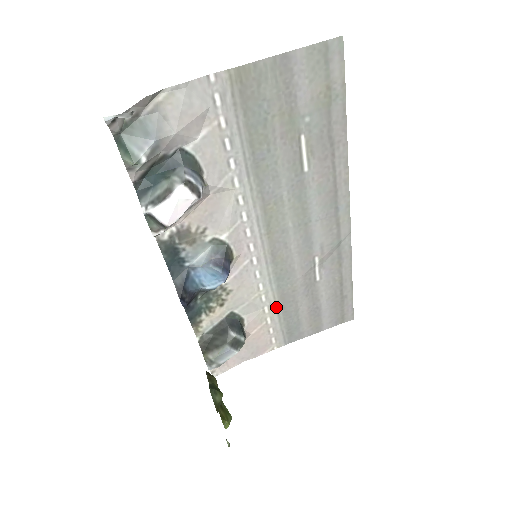
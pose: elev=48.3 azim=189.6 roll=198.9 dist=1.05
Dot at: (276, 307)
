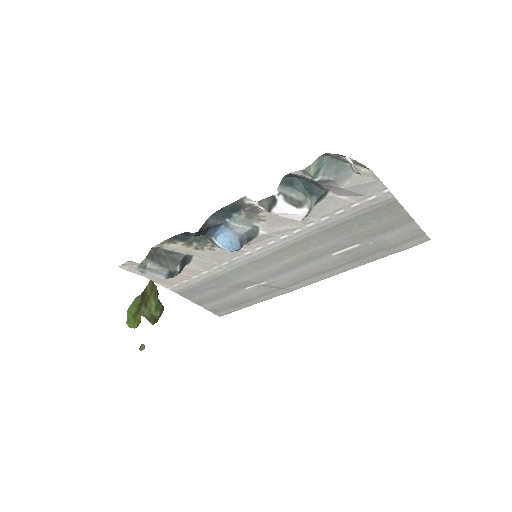
Dot at: (210, 277)
